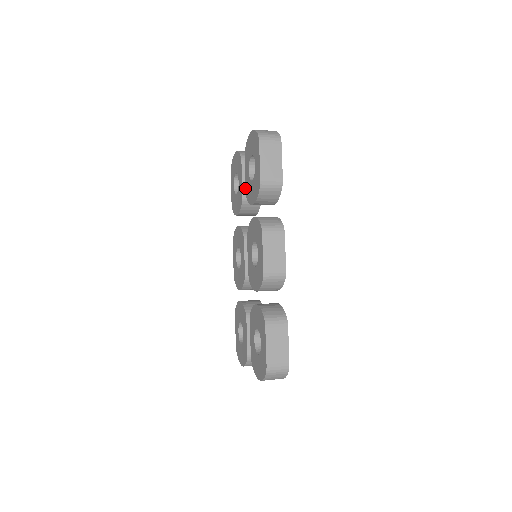
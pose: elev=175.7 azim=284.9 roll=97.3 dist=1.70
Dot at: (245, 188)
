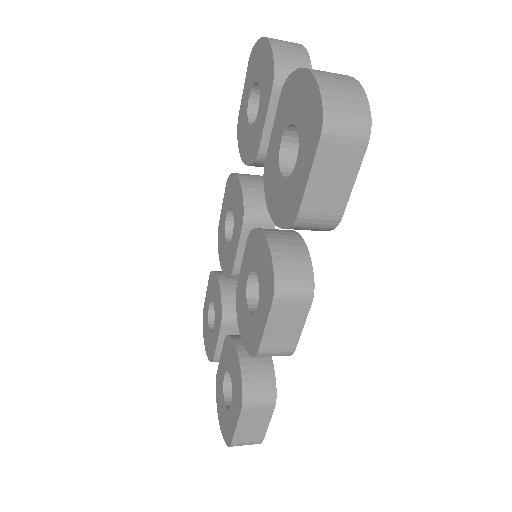
Dot at: (266, 154)
